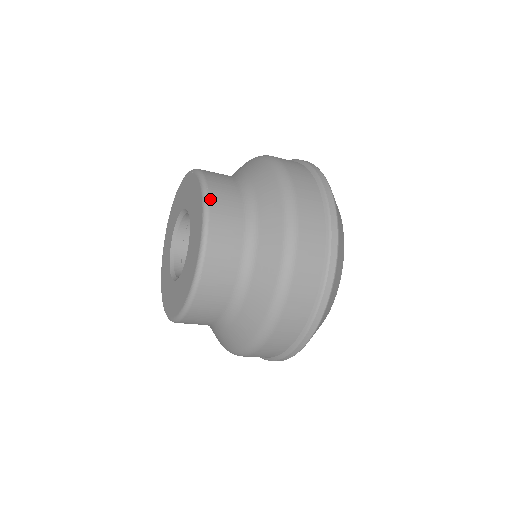
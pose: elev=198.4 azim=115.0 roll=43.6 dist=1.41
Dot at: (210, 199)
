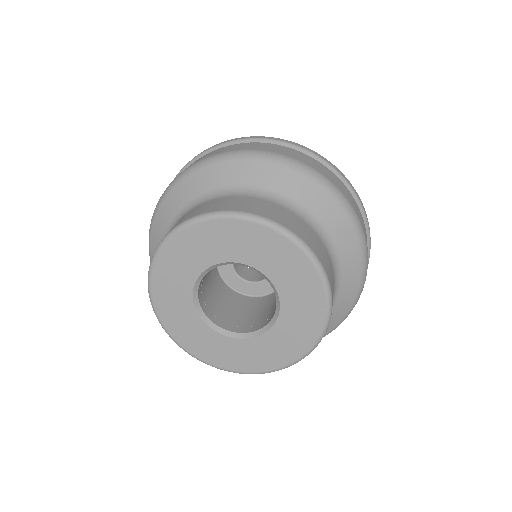
Dot at: (330, 284)
